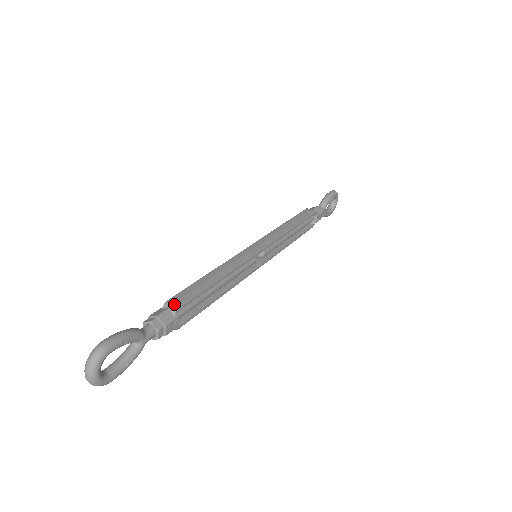
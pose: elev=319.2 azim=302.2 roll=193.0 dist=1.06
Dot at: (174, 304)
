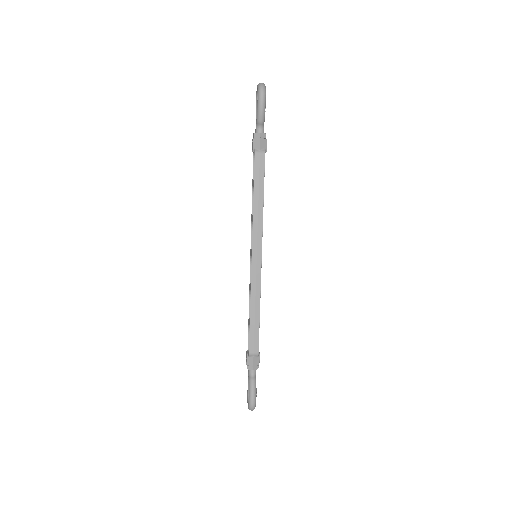
Dot at: occluded
